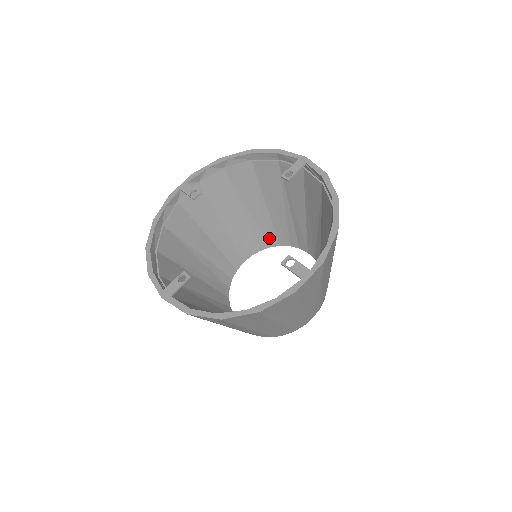
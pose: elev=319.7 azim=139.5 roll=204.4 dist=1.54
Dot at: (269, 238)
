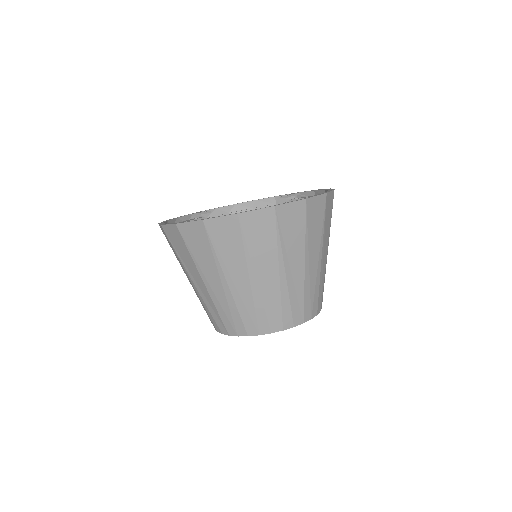
Dot at: occluded
